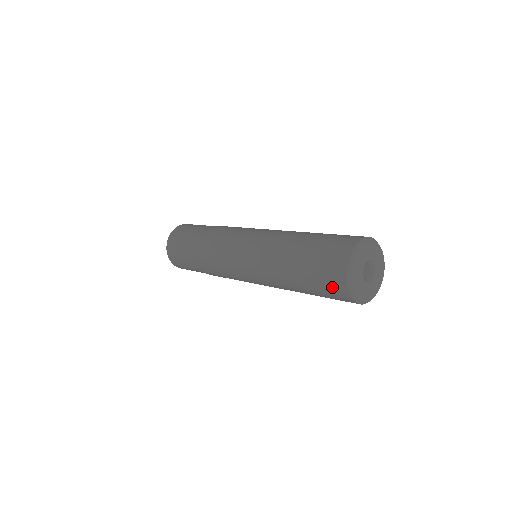
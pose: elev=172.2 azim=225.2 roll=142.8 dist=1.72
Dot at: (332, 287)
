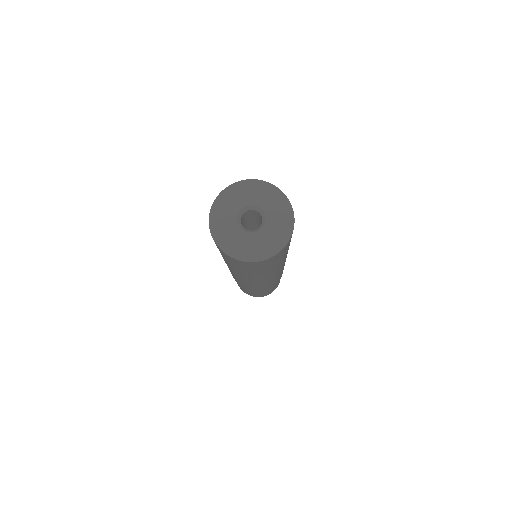
Dot at: (216, 245)
